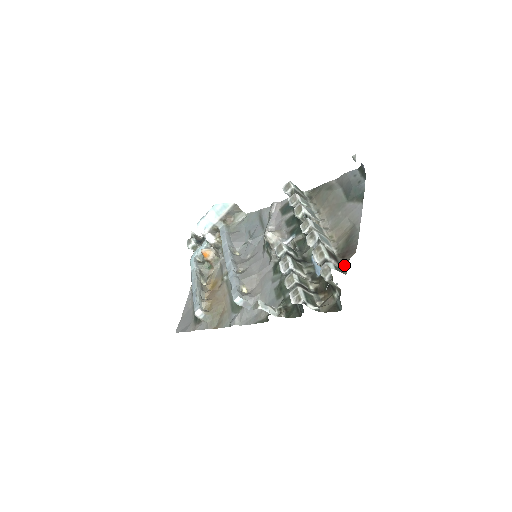
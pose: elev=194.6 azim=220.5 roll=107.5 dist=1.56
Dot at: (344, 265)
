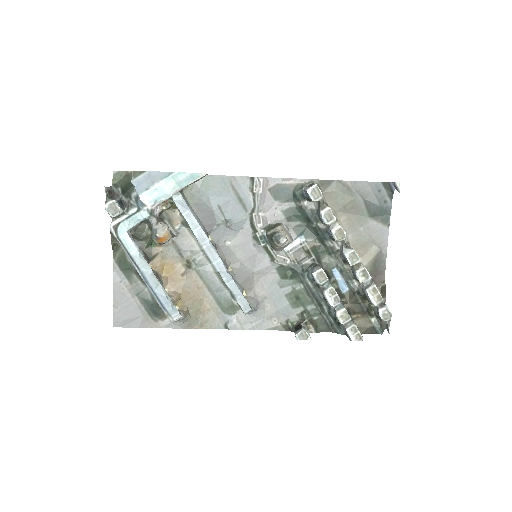
Dot at: occluded
